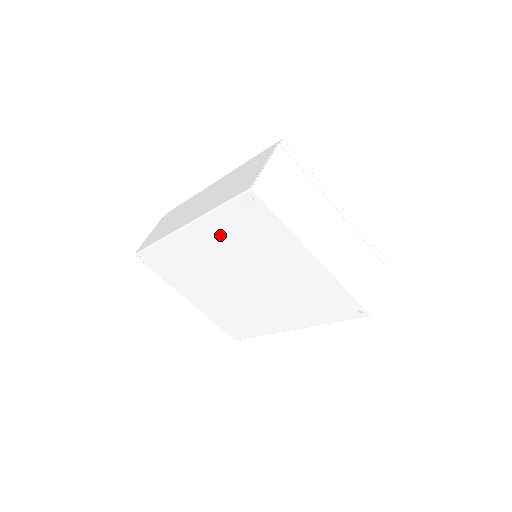
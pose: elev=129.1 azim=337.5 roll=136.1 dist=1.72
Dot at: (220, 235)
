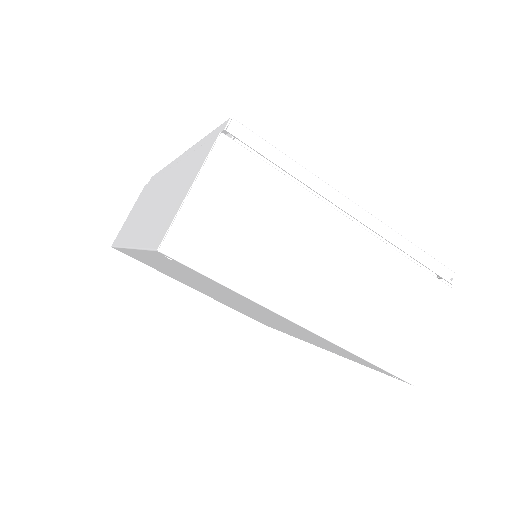
Dot at: (171, 268)
